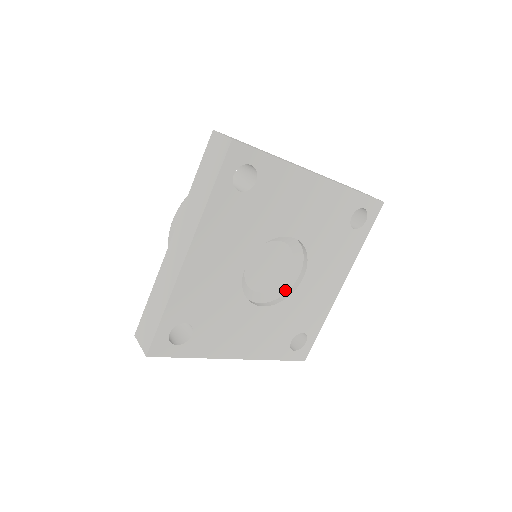
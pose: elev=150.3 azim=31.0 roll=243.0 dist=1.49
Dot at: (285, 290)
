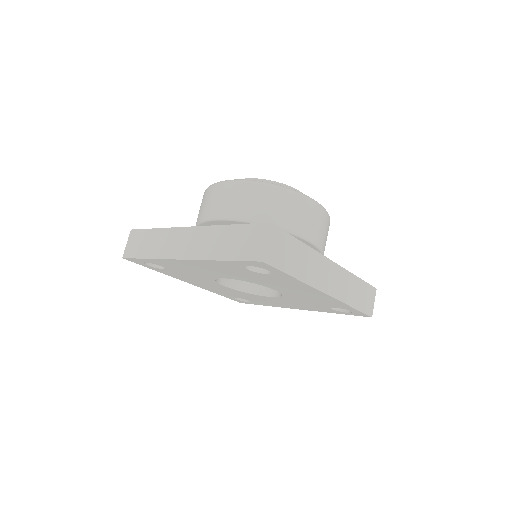
Dot at: (253, 287)
